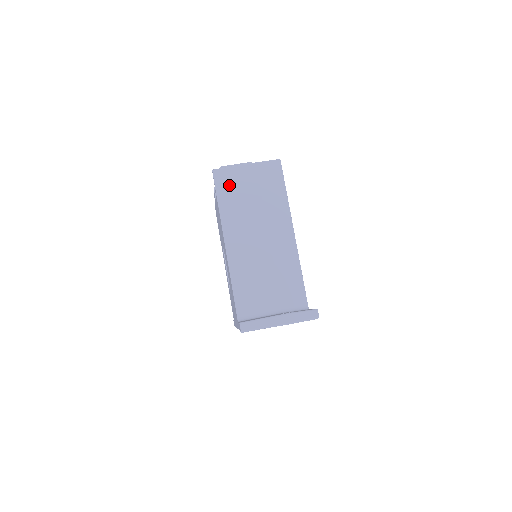
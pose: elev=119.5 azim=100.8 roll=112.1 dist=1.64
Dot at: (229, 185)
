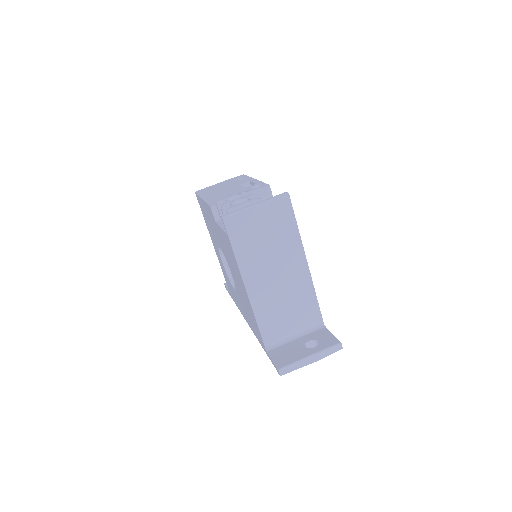
Dot at: (241, 230)
